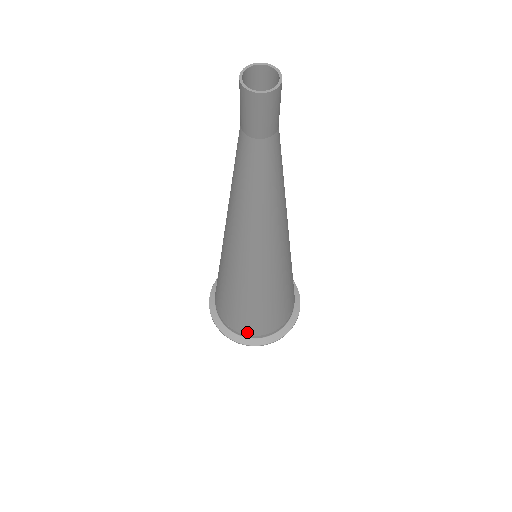
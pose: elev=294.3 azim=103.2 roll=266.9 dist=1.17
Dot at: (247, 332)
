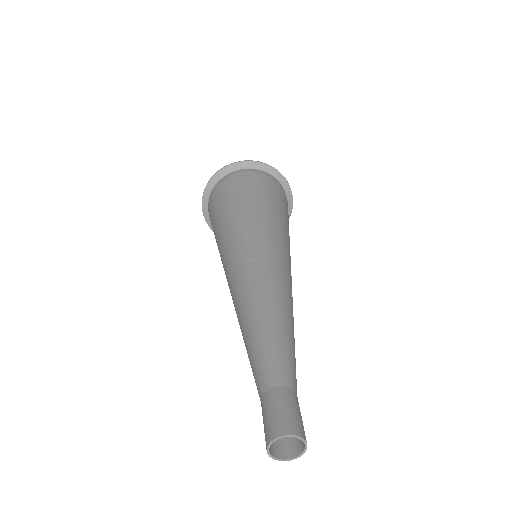
Dot at: occluded
